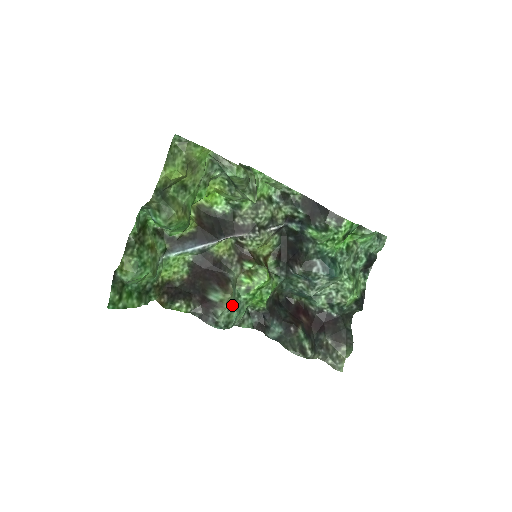
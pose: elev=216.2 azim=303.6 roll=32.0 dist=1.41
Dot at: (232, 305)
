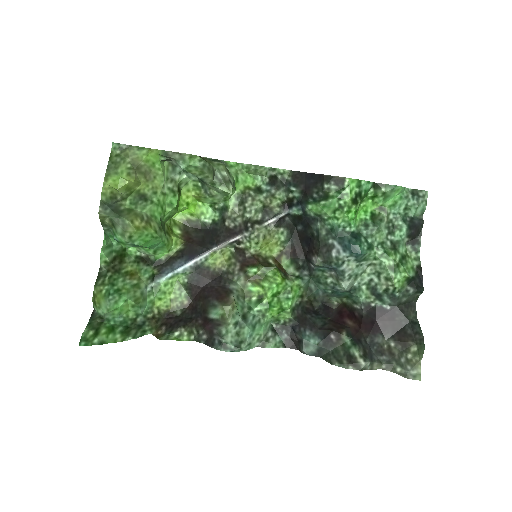
Dot at: (239, 319)
